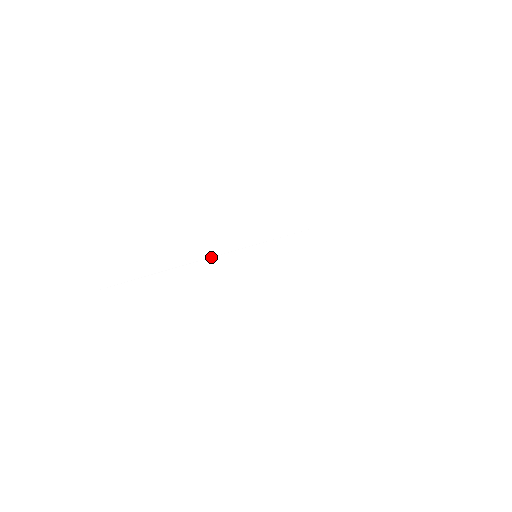
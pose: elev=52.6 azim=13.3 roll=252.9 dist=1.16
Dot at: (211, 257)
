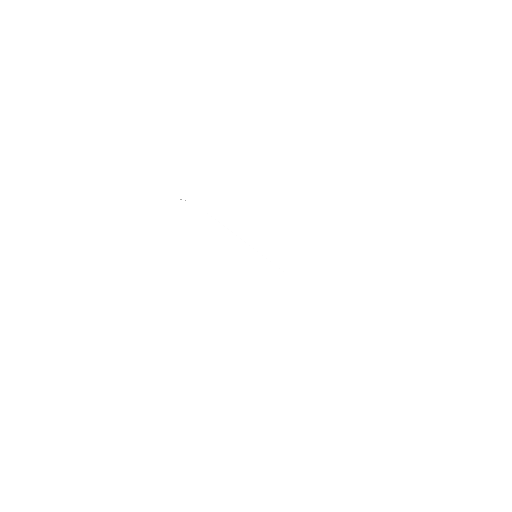
Dot at: (245, 242)
